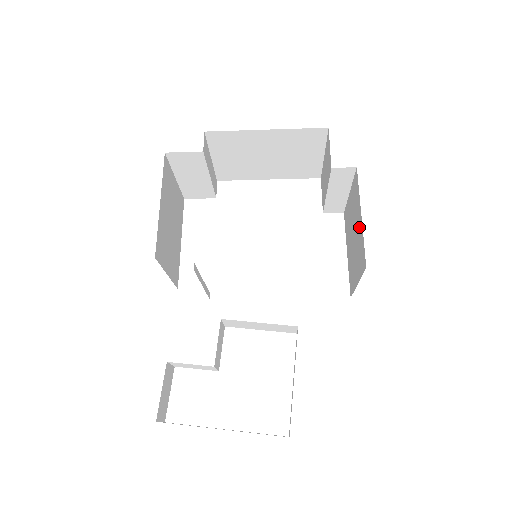
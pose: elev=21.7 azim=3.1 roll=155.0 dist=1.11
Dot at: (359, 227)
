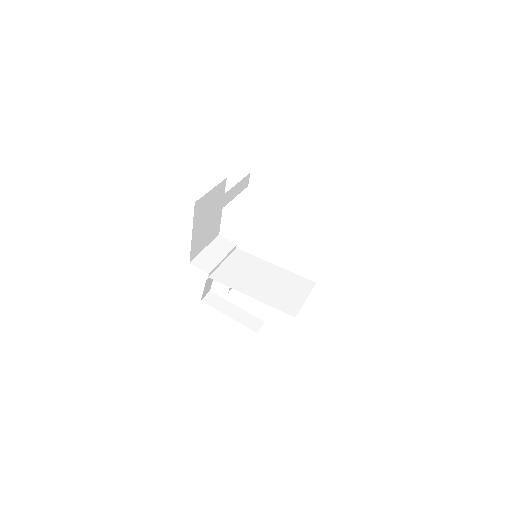
Dot at: occluded
